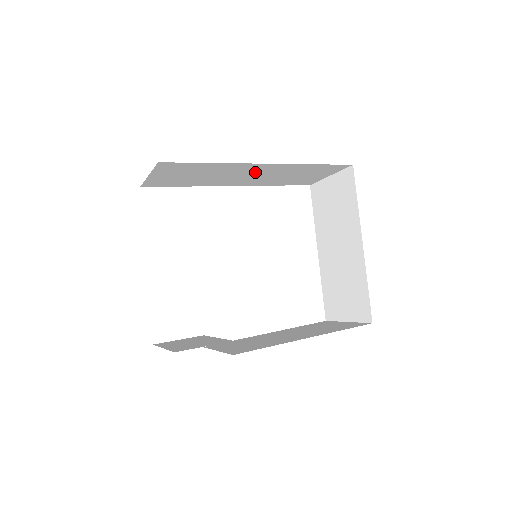
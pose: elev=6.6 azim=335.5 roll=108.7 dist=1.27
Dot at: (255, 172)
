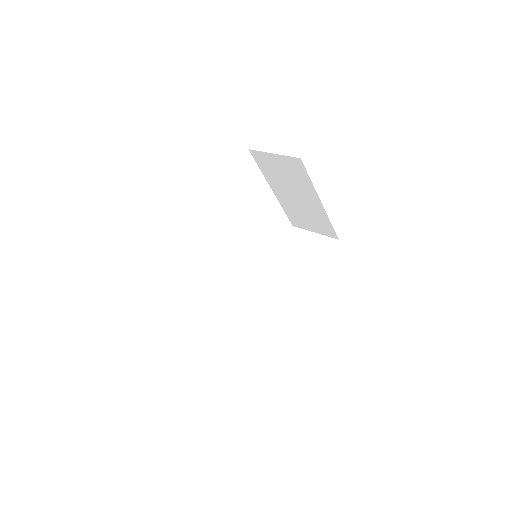
Dot at: occluded
